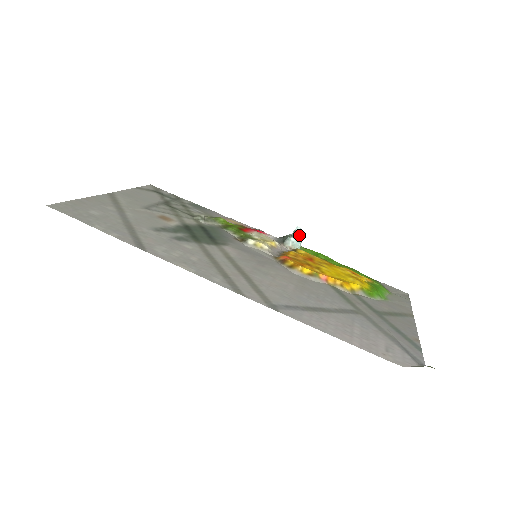
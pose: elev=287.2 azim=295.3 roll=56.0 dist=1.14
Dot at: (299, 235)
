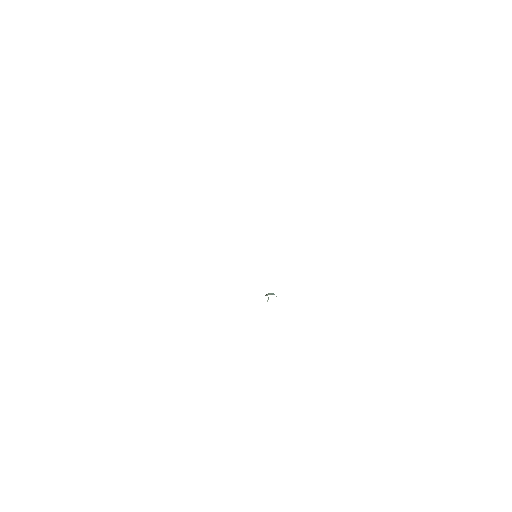
Dot at: occluded
